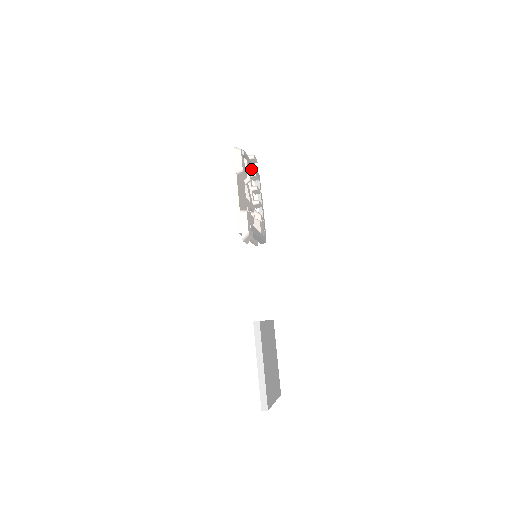
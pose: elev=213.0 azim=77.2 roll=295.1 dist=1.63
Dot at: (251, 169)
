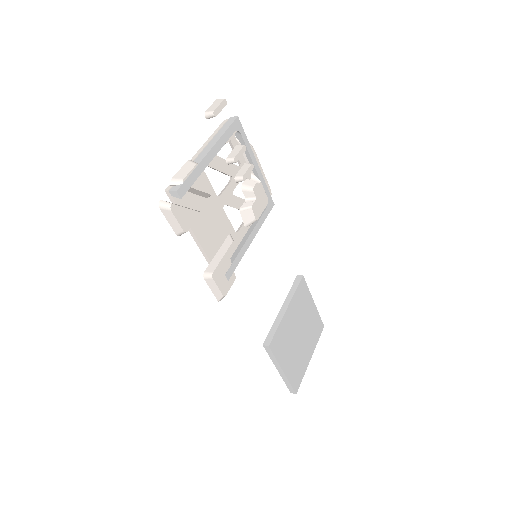
Dot at: (212, 153)
